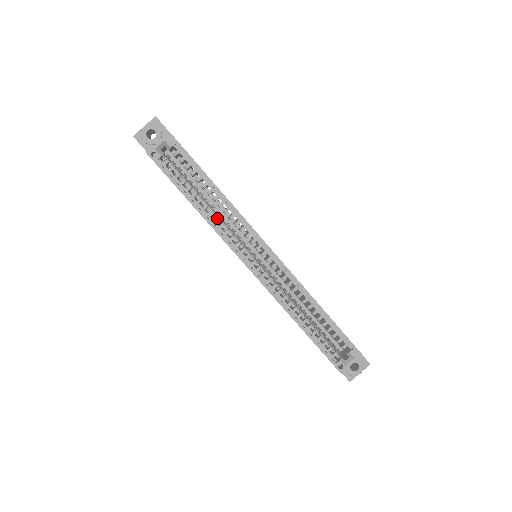
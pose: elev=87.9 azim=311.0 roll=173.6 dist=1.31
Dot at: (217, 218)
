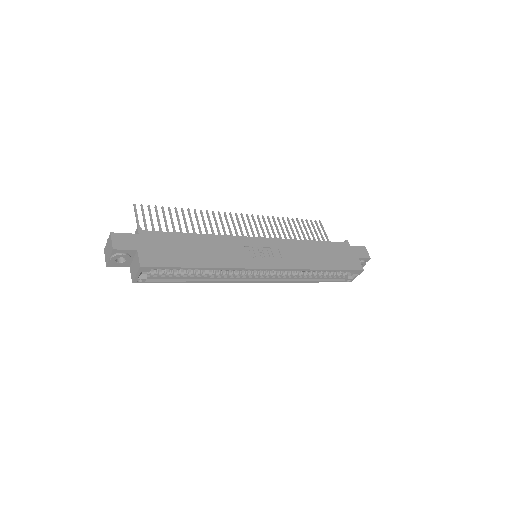
Dot at: (216, 275)
